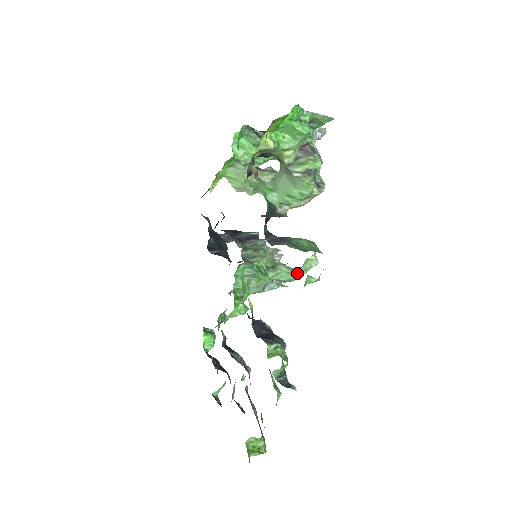
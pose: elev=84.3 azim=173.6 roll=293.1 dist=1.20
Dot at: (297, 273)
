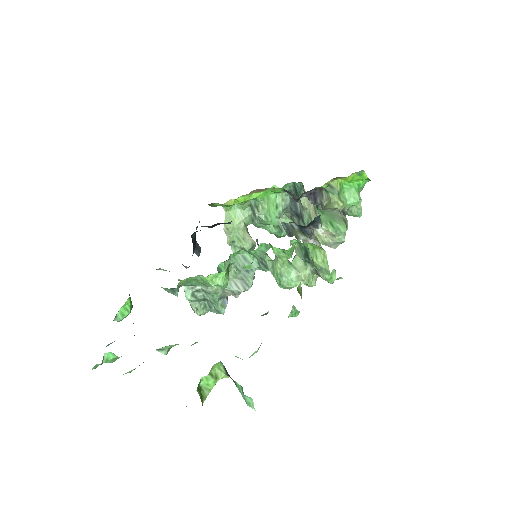
Dot at: (303, 277)
